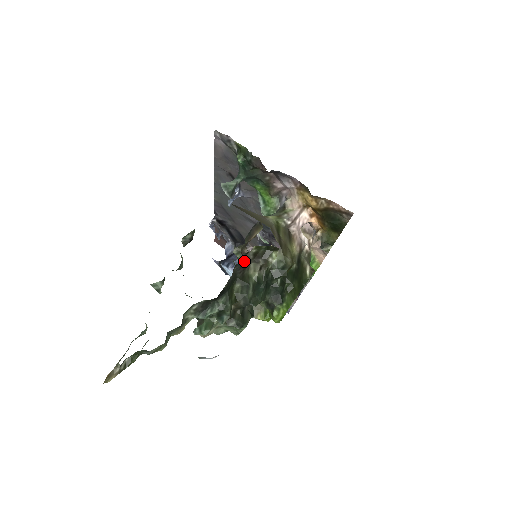
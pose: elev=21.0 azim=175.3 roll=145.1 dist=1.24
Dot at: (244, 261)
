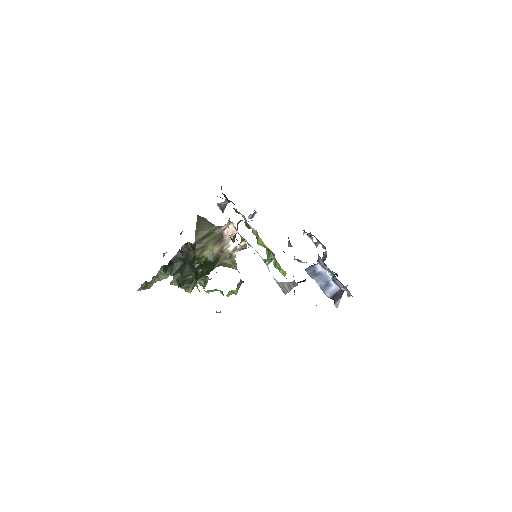
Dot at: (186, 249)
